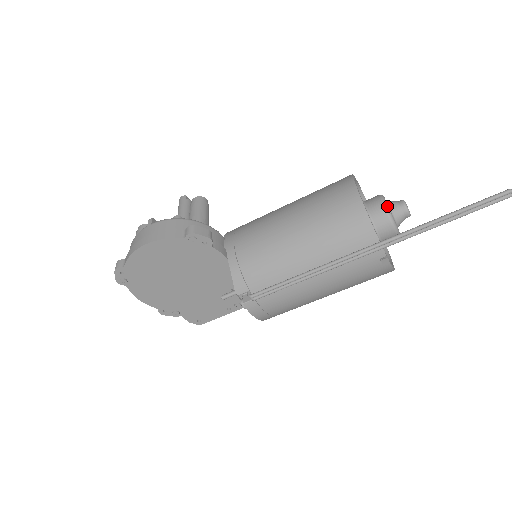
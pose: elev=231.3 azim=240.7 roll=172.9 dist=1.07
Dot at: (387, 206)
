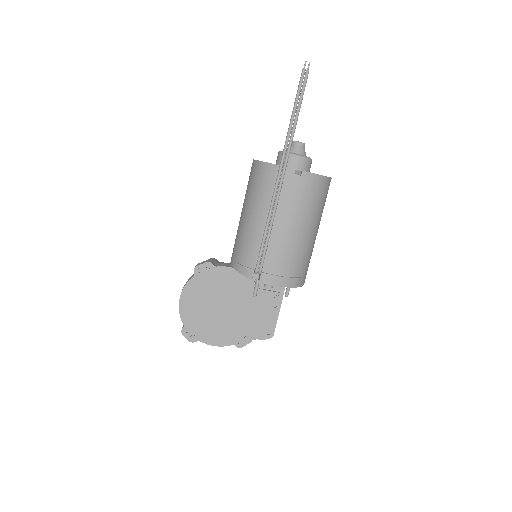
Dot at: (282, 152)
